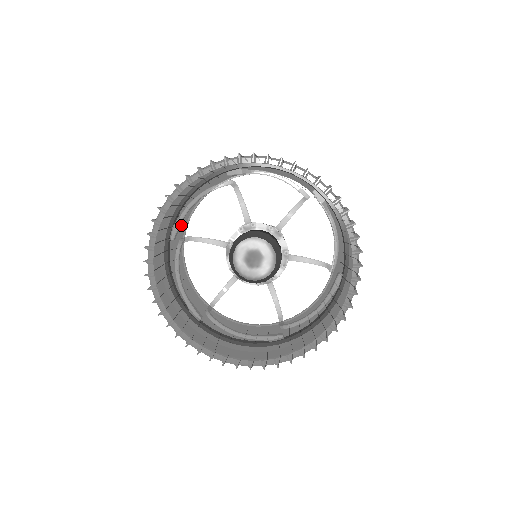
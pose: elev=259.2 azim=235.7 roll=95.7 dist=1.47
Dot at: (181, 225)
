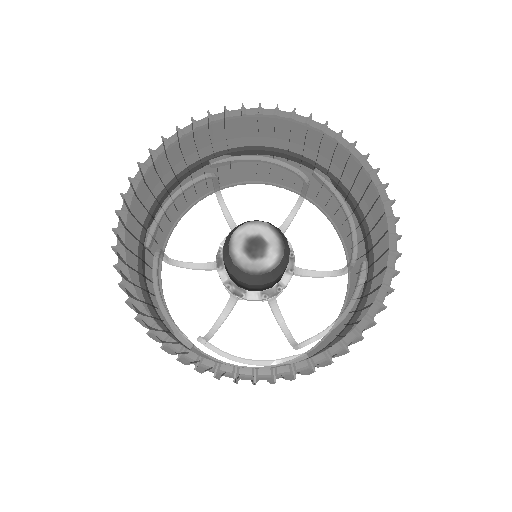
Dot at: (156, 246)
